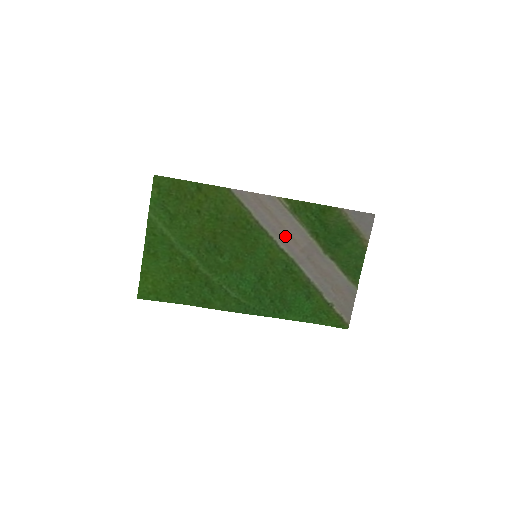
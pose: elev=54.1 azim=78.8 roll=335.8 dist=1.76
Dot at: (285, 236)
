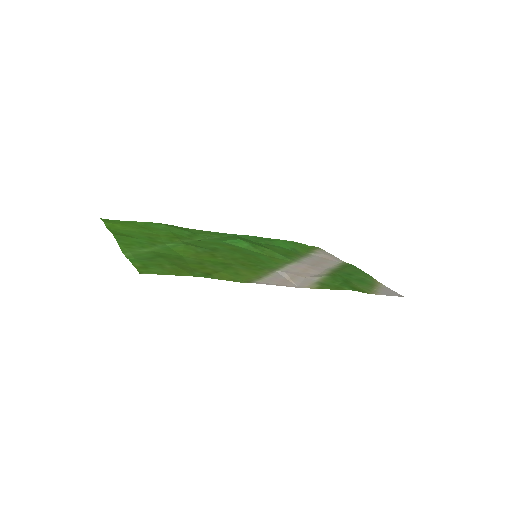
Dot at: (298, 271)
